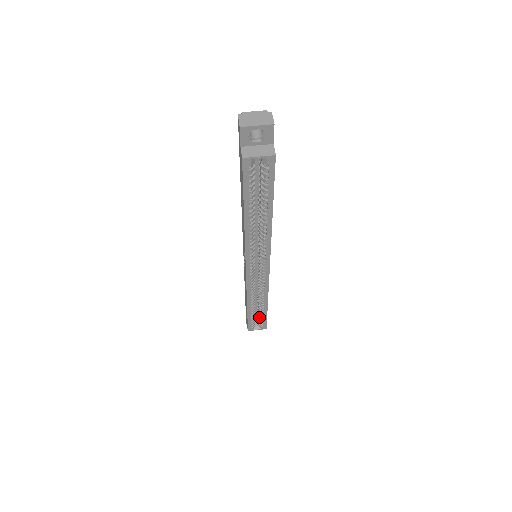
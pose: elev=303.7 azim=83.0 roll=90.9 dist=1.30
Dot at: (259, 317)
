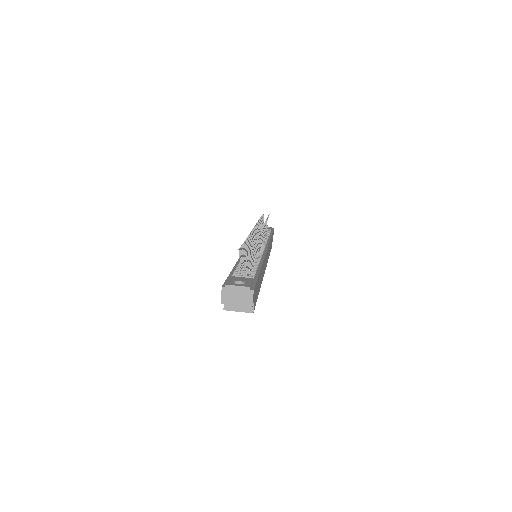
Dot at: occluded
